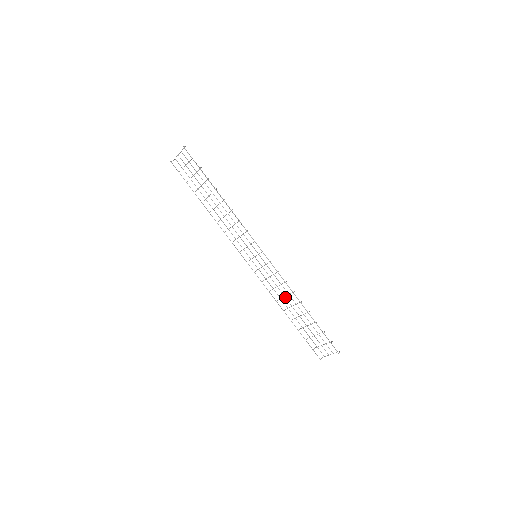
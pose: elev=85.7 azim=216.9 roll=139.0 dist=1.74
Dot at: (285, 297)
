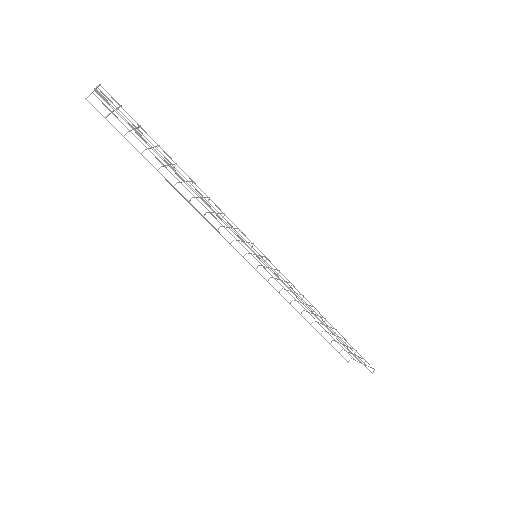
Dot at: (302, 303)
